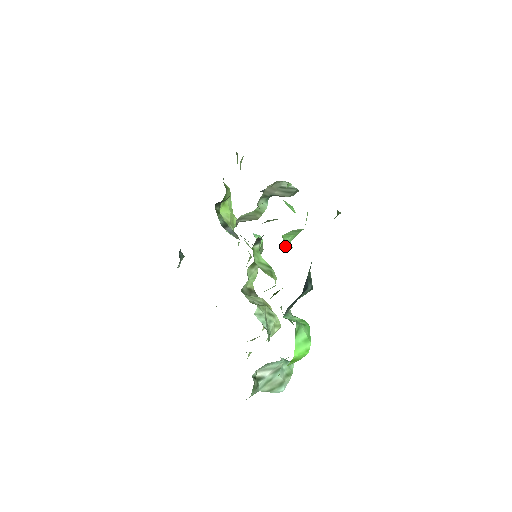
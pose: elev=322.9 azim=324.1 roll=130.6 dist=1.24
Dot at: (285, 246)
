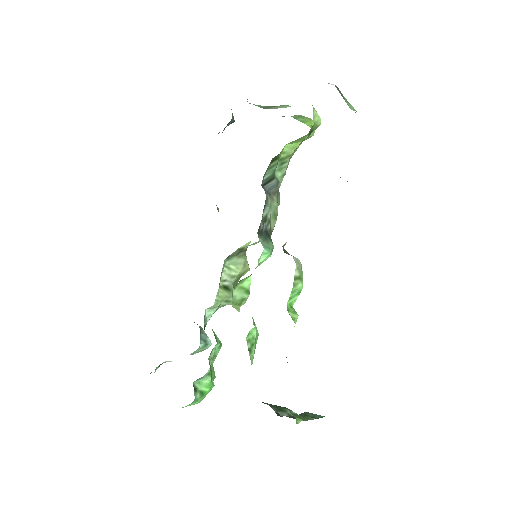
Dot at: occluded
